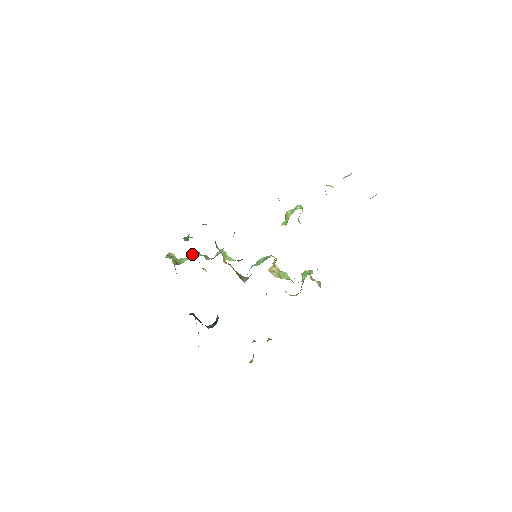
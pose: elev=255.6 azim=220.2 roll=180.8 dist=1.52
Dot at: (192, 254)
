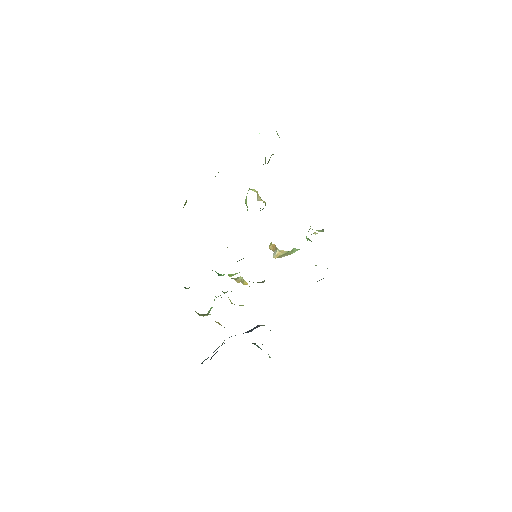
Dot at: (214, 299)
